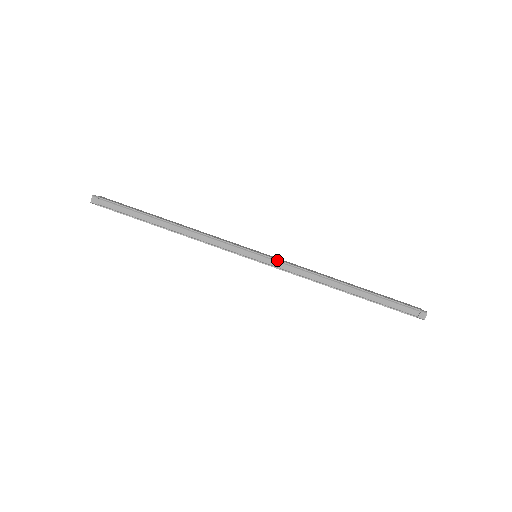
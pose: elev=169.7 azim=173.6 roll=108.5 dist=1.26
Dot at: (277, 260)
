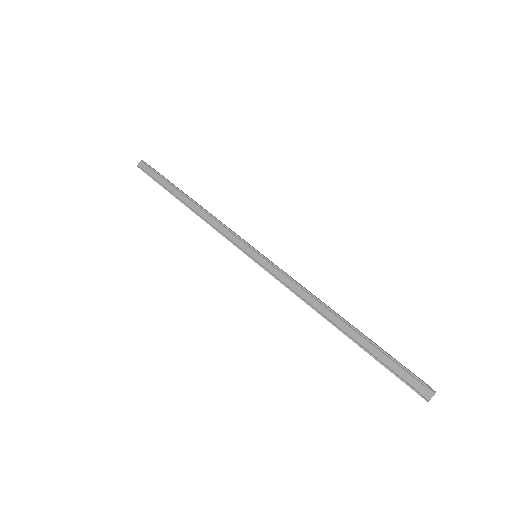
Dot at: (274, 265)
